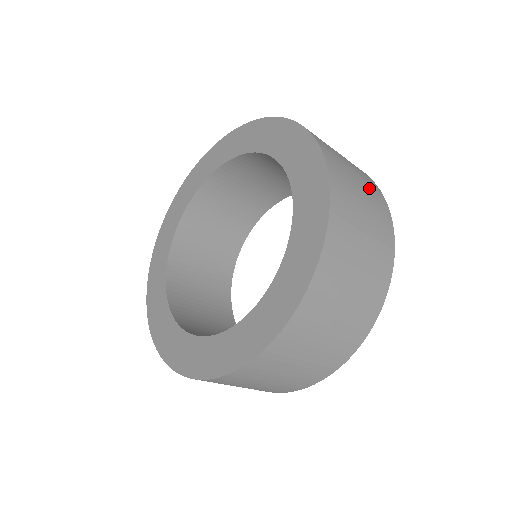
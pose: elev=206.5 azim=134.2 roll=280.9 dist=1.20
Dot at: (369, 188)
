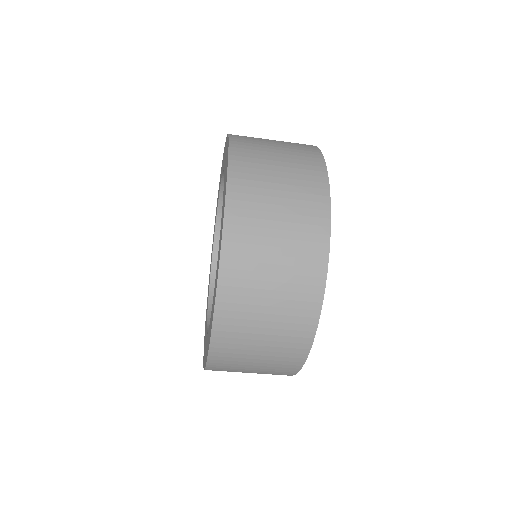
Dot at: (300, 191)
